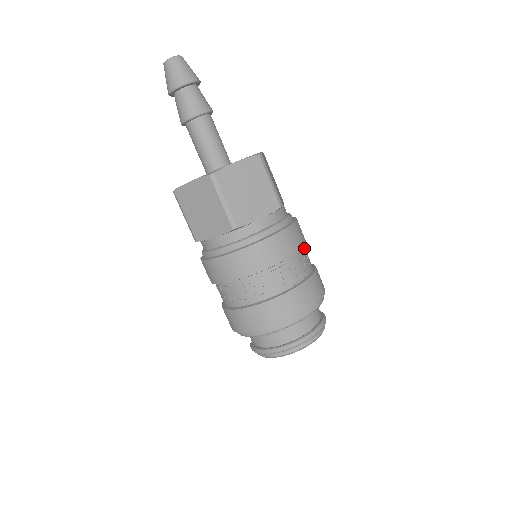
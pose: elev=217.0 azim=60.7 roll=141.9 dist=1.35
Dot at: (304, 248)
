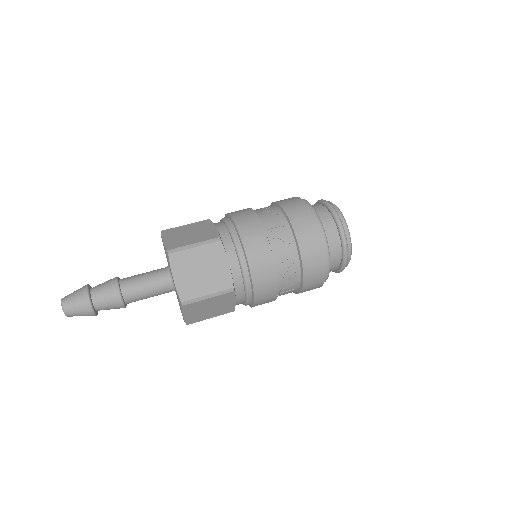
Dot at: (276, 256)
